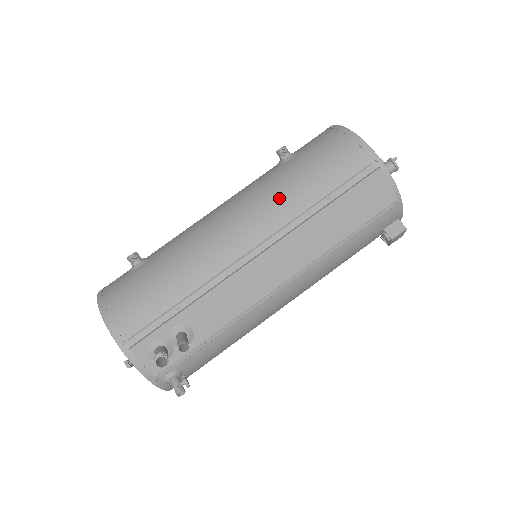
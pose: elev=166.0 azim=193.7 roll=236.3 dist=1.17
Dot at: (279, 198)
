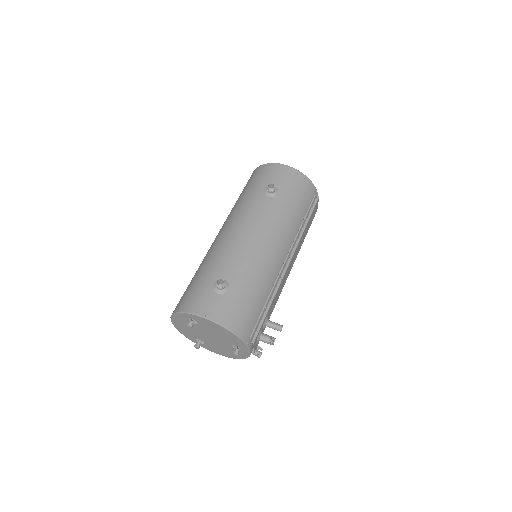
Dot at: (289, 223)
